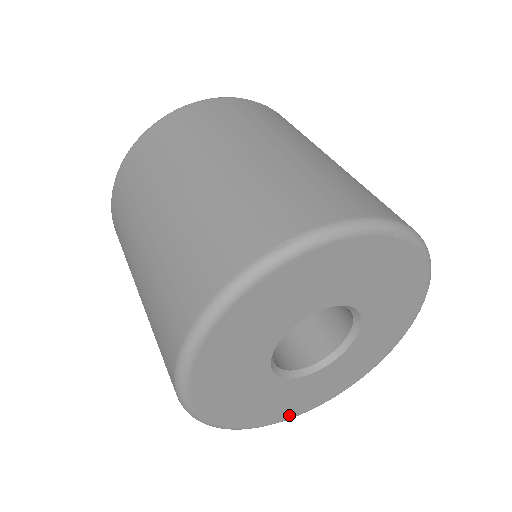
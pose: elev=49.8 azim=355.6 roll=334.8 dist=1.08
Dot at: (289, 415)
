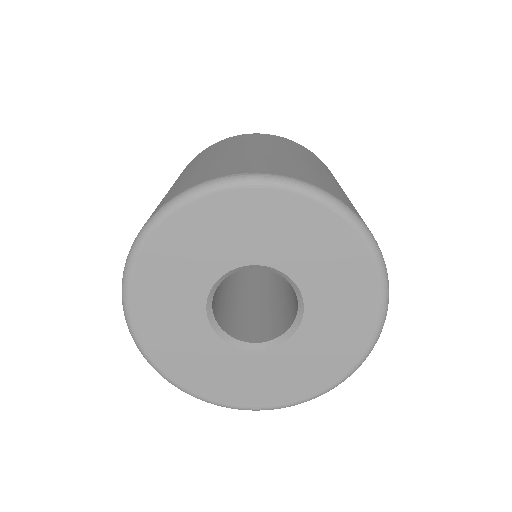
Dot at: (217, 397)
